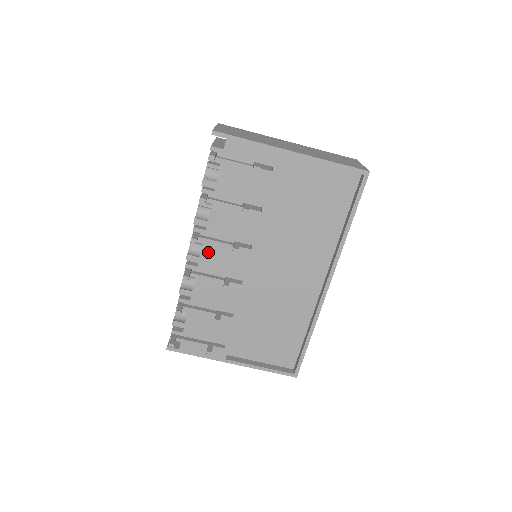
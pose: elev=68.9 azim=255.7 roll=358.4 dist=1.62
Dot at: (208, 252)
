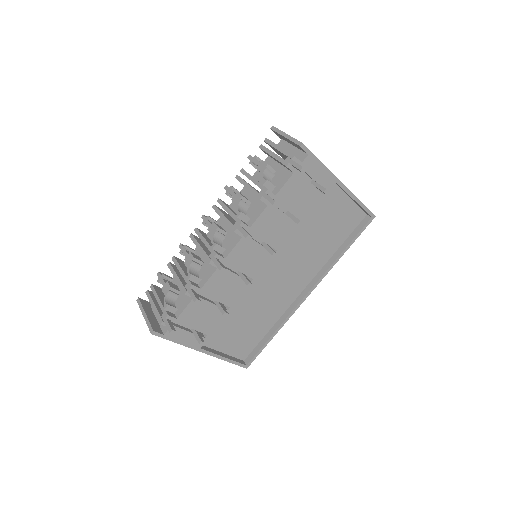
Dot at: (241, 247)
